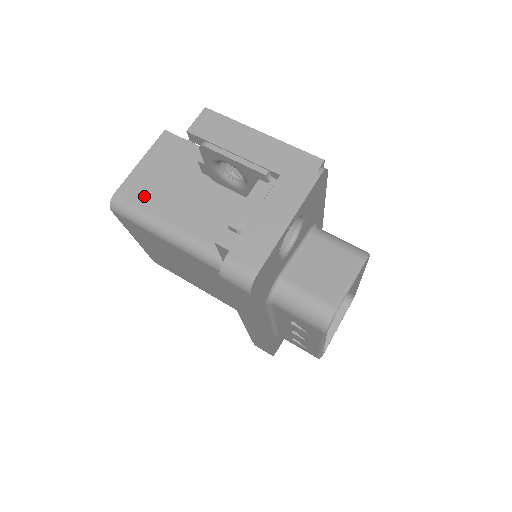
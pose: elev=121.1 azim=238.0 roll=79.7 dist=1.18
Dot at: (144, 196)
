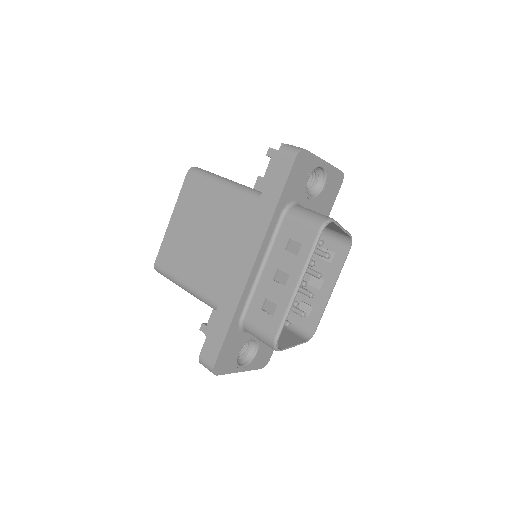
Dot at: occluded
